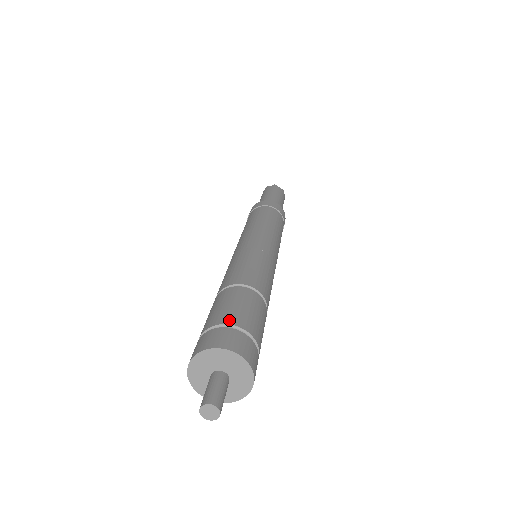
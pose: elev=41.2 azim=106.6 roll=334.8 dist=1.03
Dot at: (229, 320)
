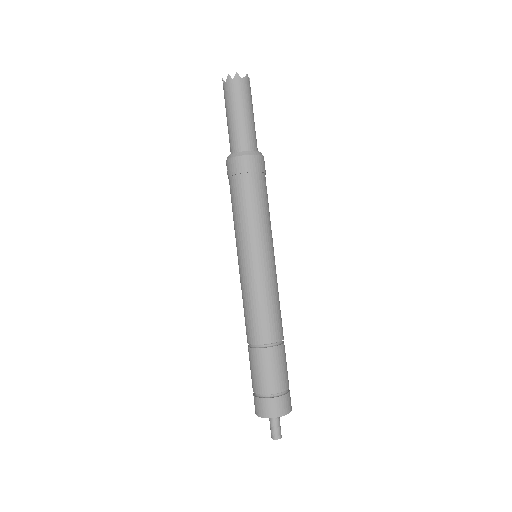
Dot at: (273, 390)
